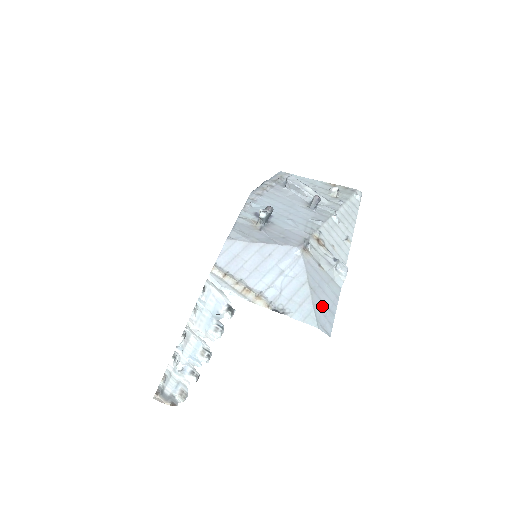
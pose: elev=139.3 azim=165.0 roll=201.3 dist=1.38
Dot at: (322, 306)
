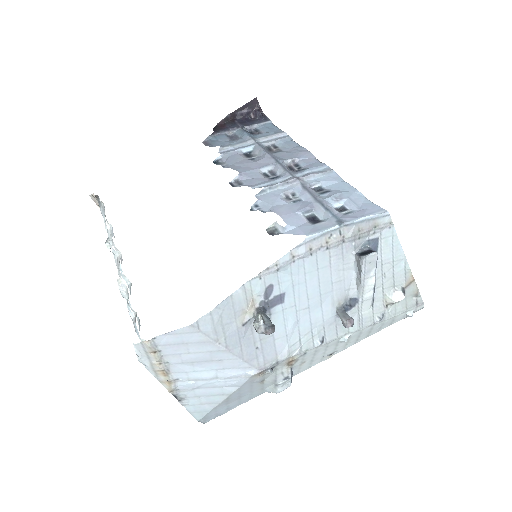
Dot at: (223, 407)
